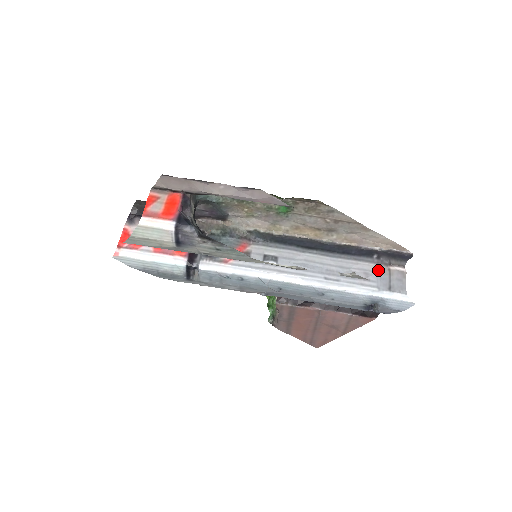
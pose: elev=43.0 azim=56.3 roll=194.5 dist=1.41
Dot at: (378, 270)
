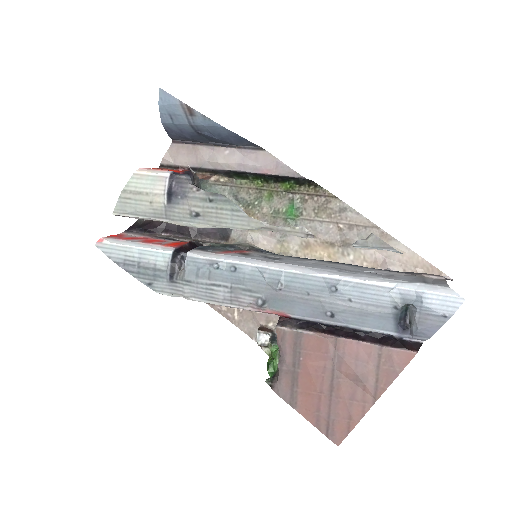
Dot at: (408, 275)
